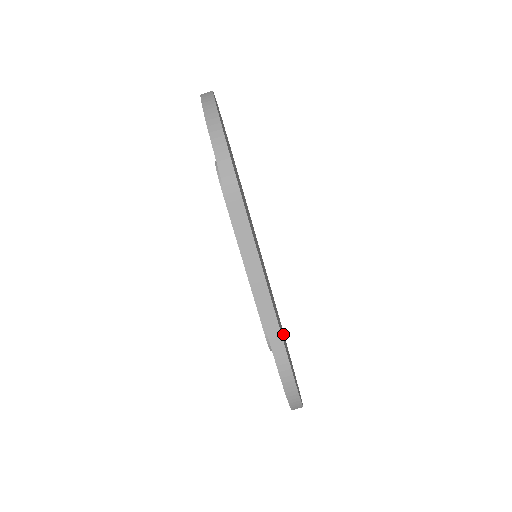
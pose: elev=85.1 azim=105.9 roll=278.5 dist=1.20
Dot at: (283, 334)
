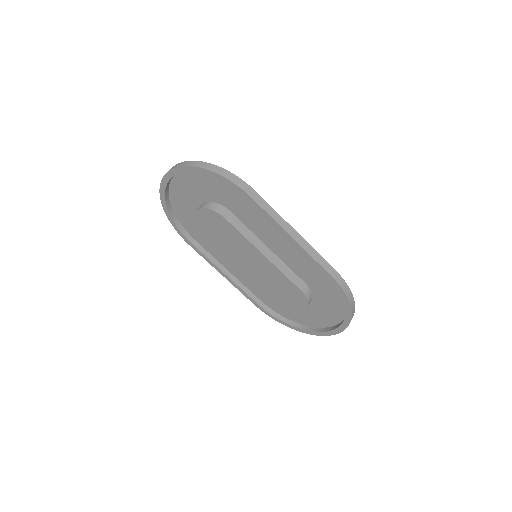
Dot at: occluded
